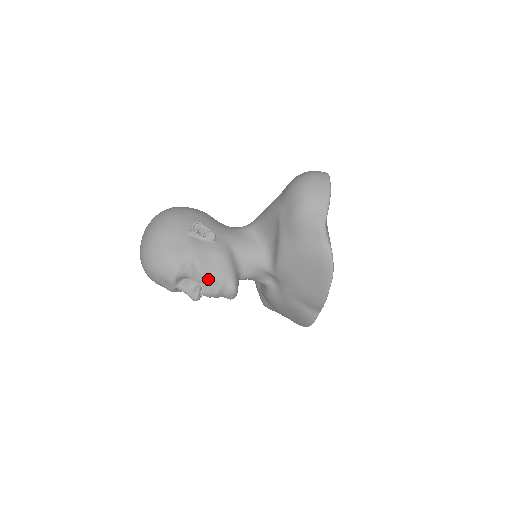
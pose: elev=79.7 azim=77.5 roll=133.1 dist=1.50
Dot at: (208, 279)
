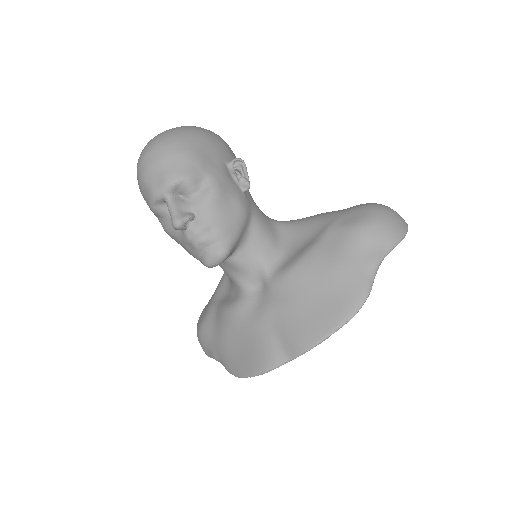
Dot at: (210, 216)
